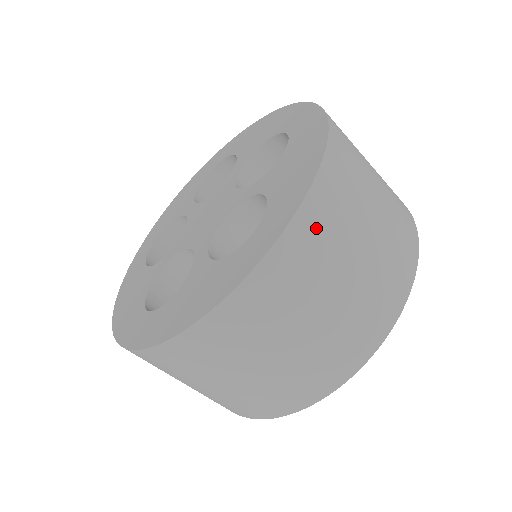
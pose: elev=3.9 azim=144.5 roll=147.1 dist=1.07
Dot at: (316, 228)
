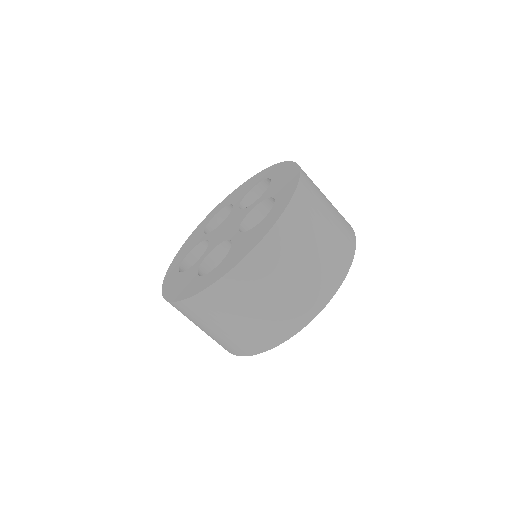
Dot at: (306, 198)
